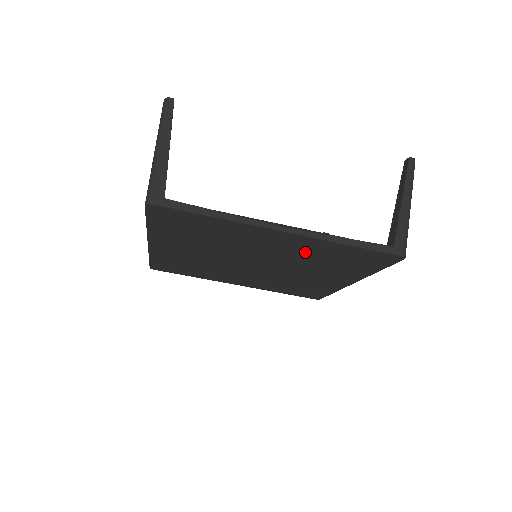
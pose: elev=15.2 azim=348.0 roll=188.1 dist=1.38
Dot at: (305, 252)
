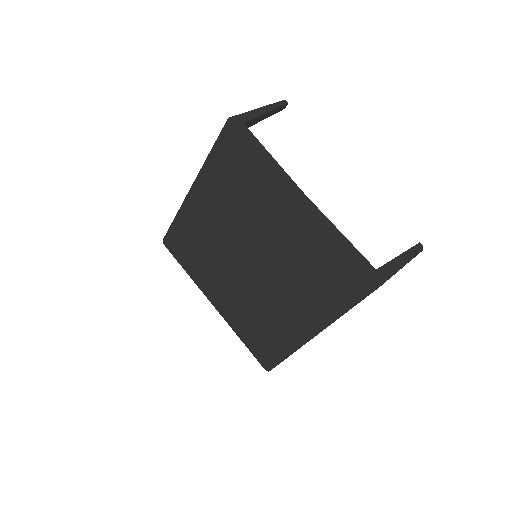
Dot at: (303, 245)
